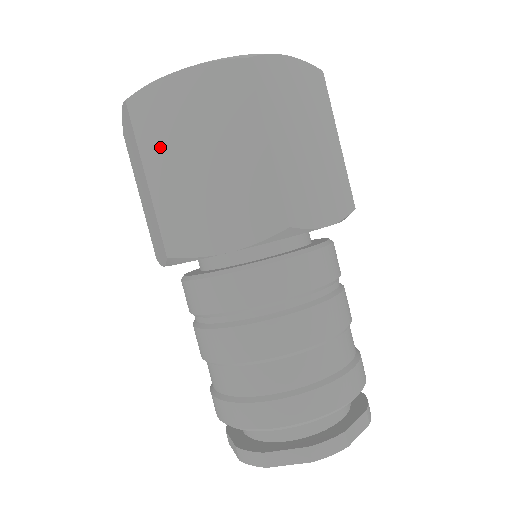
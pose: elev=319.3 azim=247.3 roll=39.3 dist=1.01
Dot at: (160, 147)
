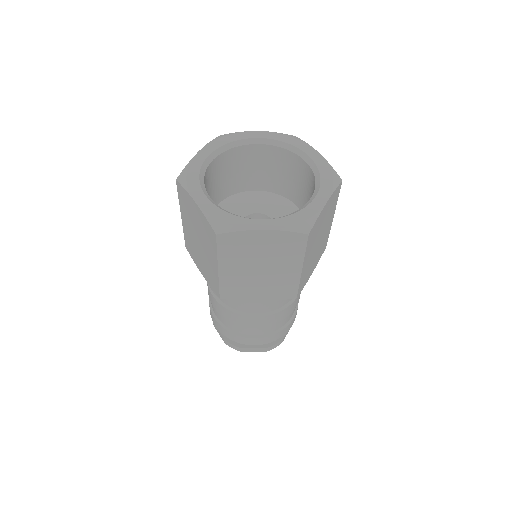
Dot at: (186, 214)
